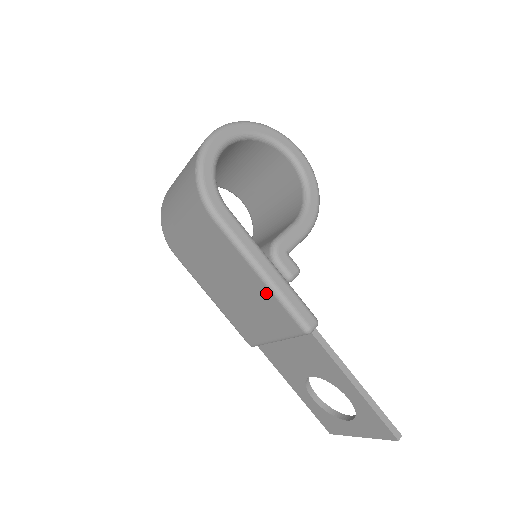
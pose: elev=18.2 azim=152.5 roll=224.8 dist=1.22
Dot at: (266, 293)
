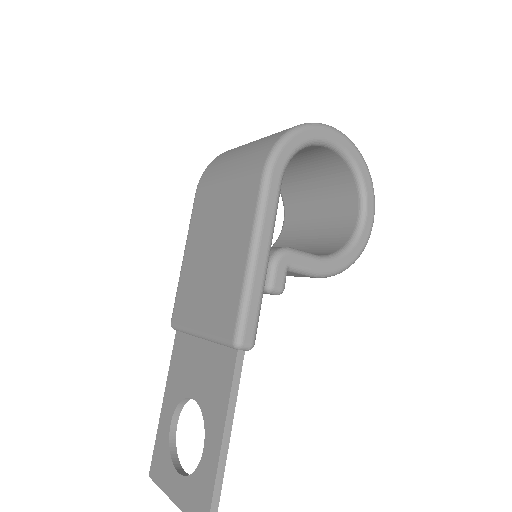
Dot at: (238, 277)
